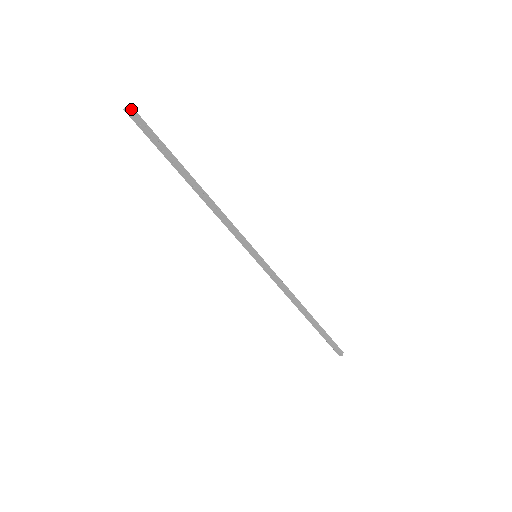
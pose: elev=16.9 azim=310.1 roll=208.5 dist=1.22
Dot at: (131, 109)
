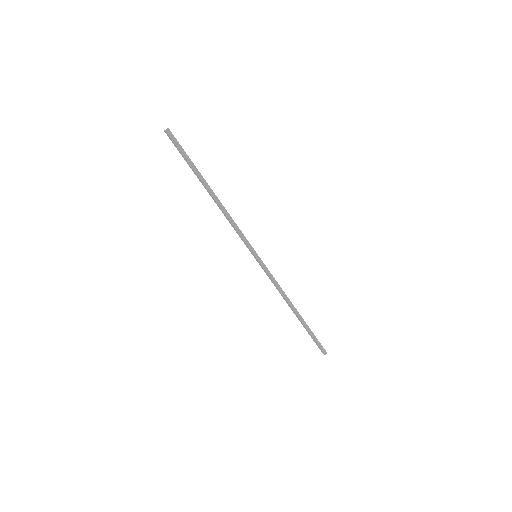
Dot at: (169, 132)
